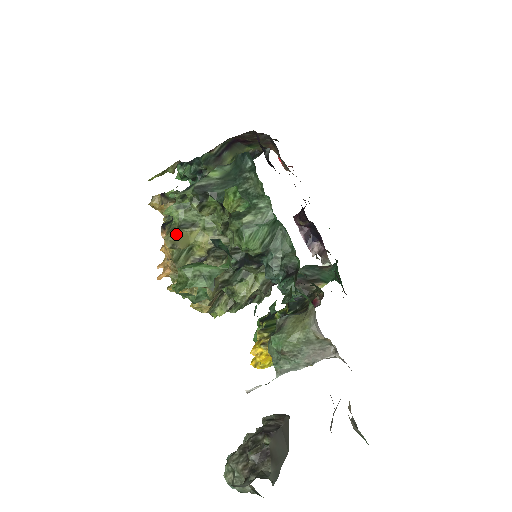
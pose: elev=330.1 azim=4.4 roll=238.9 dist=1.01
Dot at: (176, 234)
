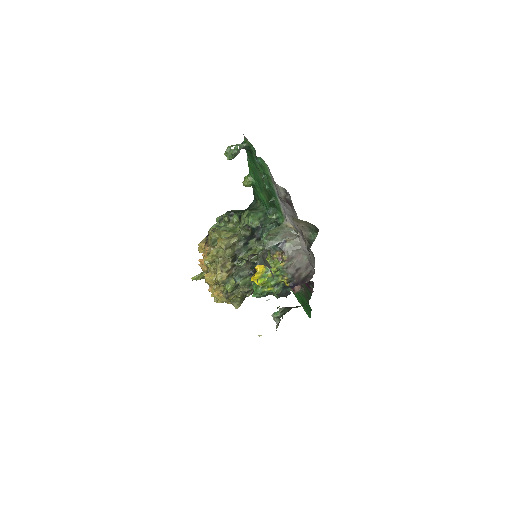
Dot at: (215, 228)
